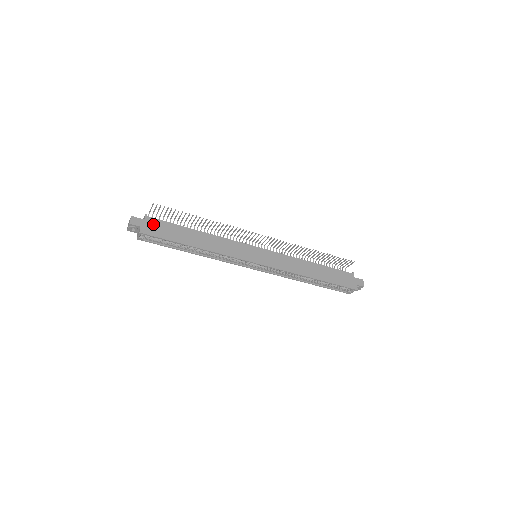
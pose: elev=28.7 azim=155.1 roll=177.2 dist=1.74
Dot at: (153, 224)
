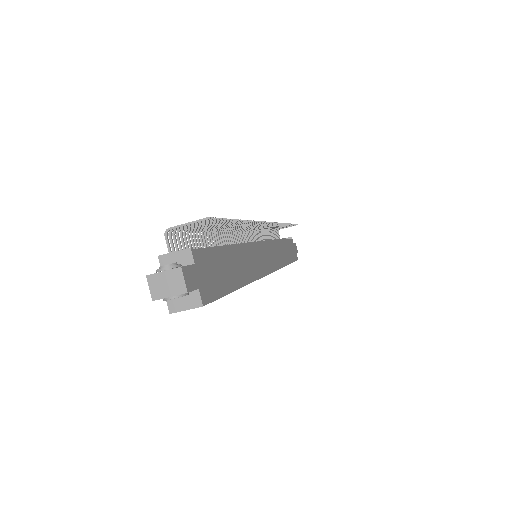
Dot at: (205, 268)
